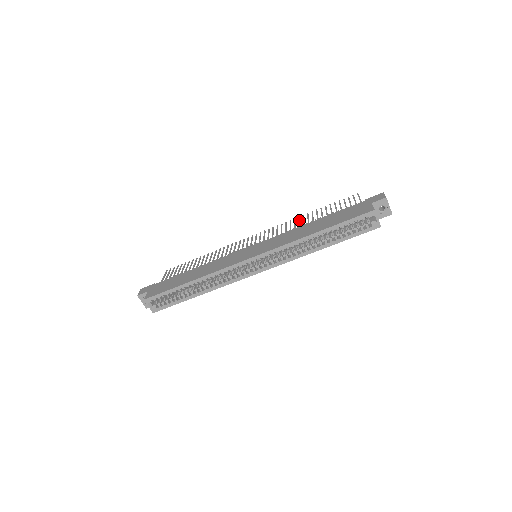
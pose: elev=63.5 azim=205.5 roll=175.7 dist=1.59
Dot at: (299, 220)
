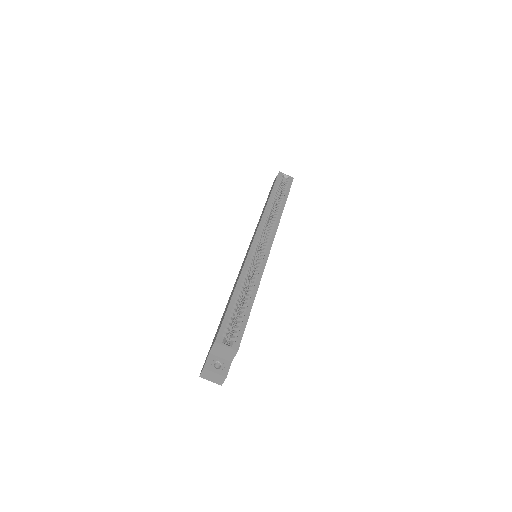
Dot at: occluded
